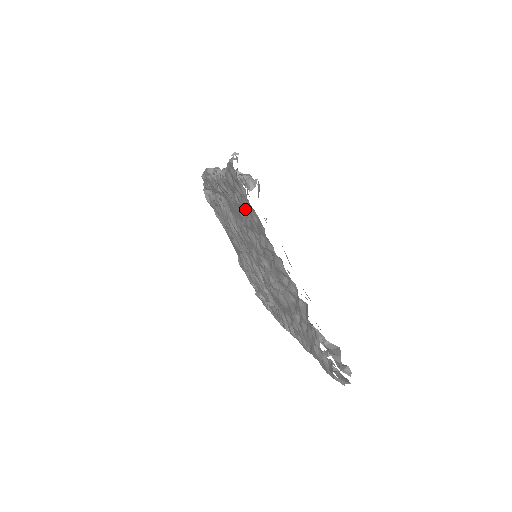
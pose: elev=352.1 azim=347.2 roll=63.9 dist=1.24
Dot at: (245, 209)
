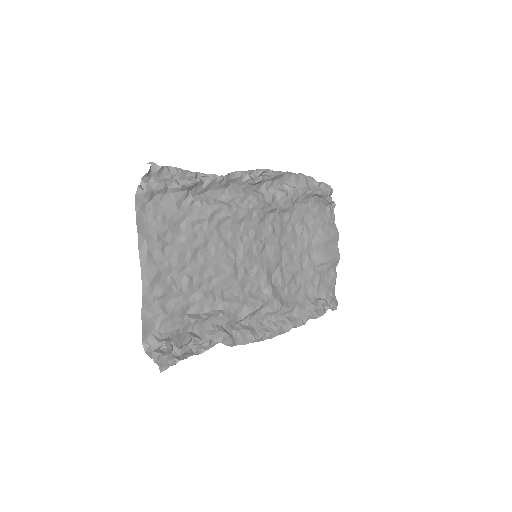
Dot at: (181, 207)
